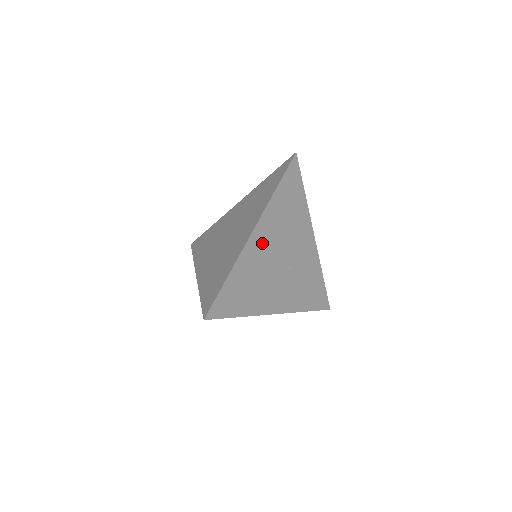
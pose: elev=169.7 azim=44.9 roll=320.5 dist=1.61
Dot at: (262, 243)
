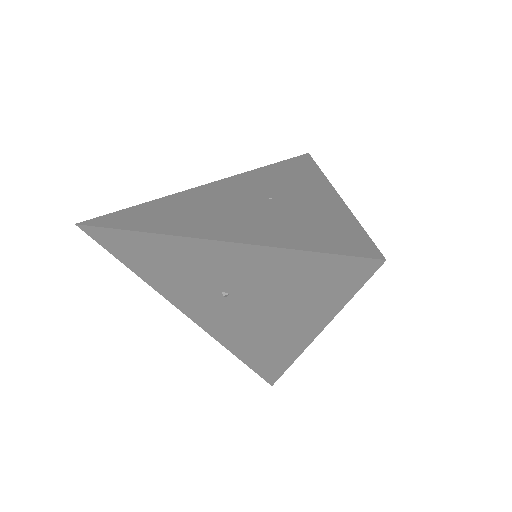
Dot at: occluded
